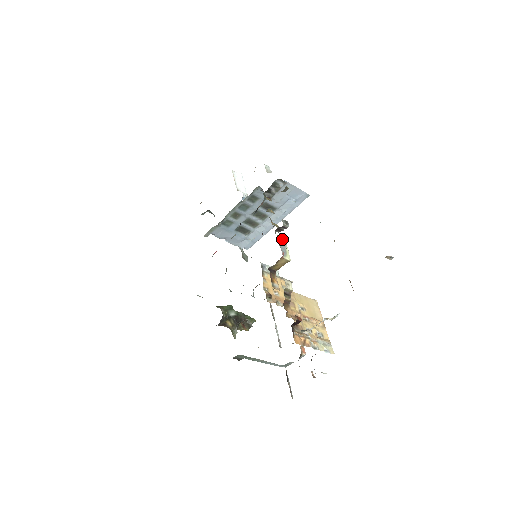
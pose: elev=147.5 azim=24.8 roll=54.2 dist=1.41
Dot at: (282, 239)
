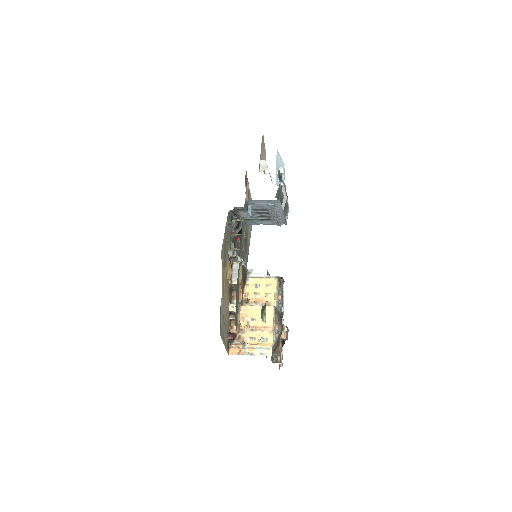
Dot at: (238, 263)
